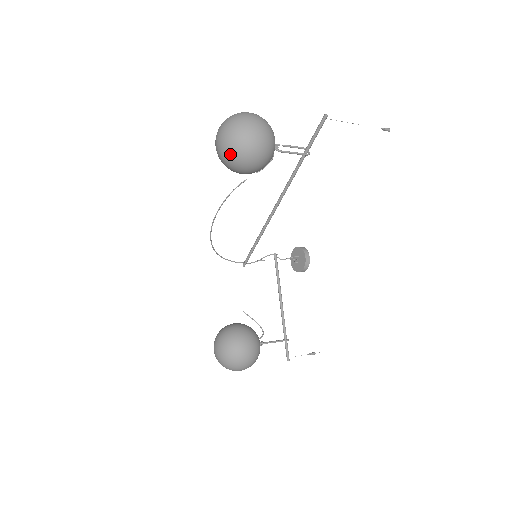
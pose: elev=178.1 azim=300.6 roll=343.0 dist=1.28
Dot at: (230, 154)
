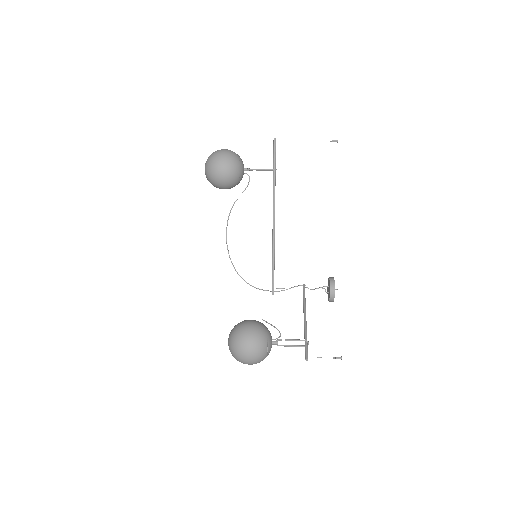
Dot at: (207, 169)
